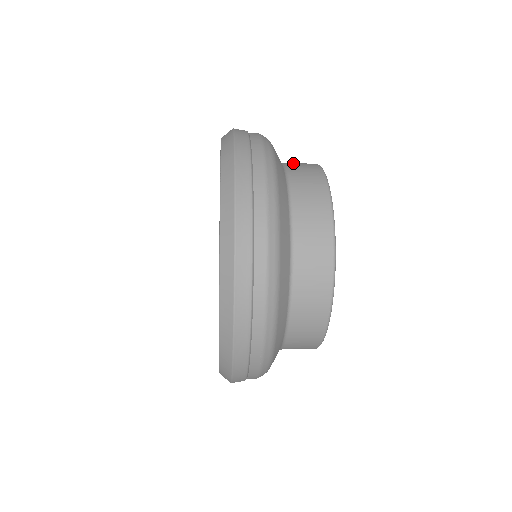
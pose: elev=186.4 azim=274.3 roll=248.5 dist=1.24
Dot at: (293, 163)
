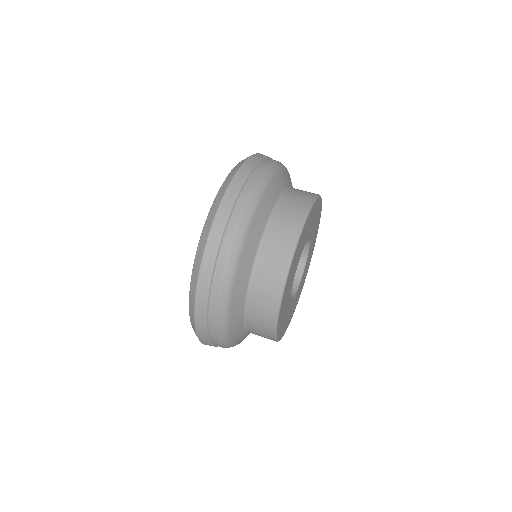
Dot at: (273, 239)
